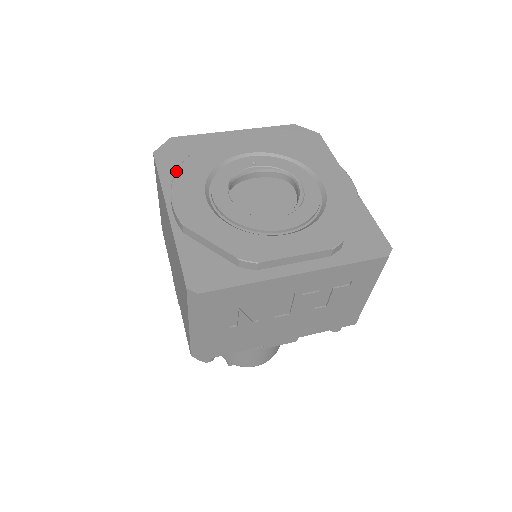
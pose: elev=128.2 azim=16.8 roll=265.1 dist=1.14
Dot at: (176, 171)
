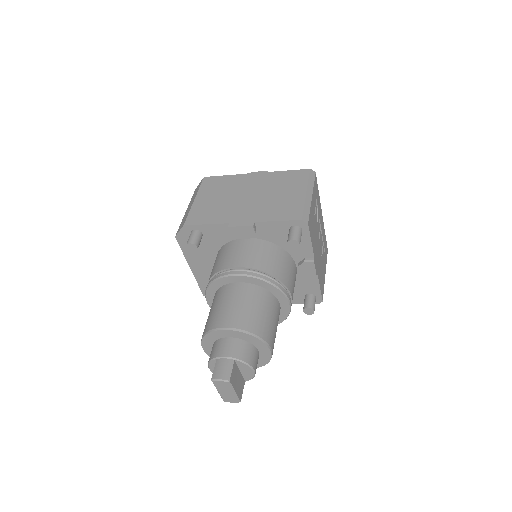
Dot at: occluded
